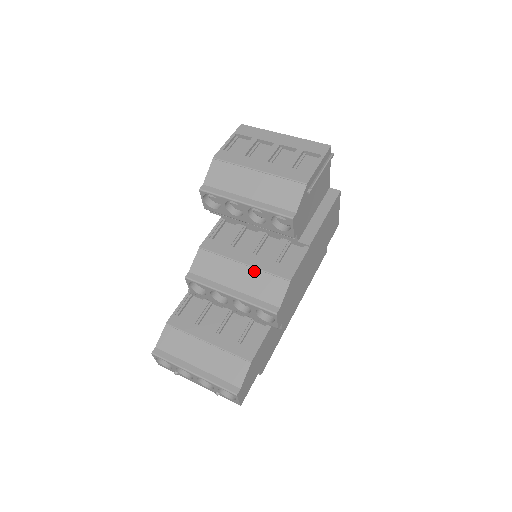
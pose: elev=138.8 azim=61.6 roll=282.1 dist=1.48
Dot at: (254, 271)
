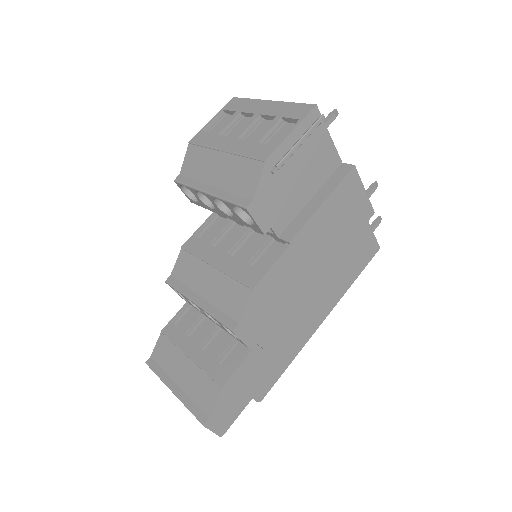
Dot at: (222, 276)
